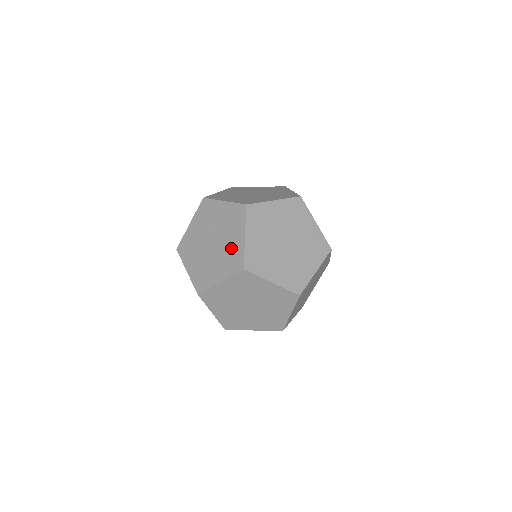
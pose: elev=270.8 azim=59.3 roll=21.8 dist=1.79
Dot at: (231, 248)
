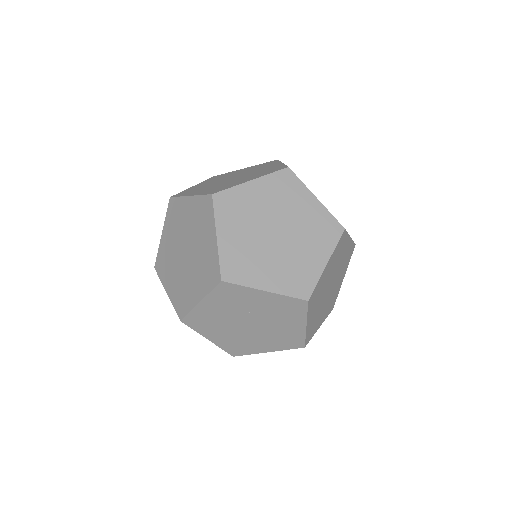
Dot at: (284, 332)
